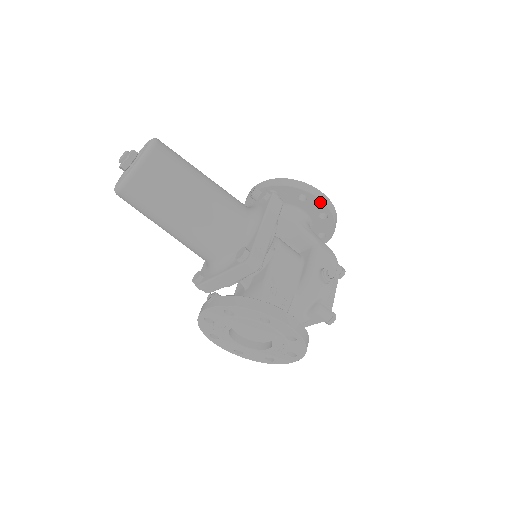
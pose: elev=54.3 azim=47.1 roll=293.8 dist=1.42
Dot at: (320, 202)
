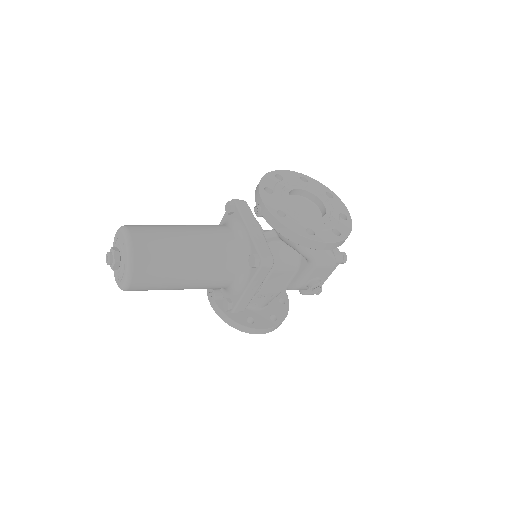
Dot at: (322, 248)
